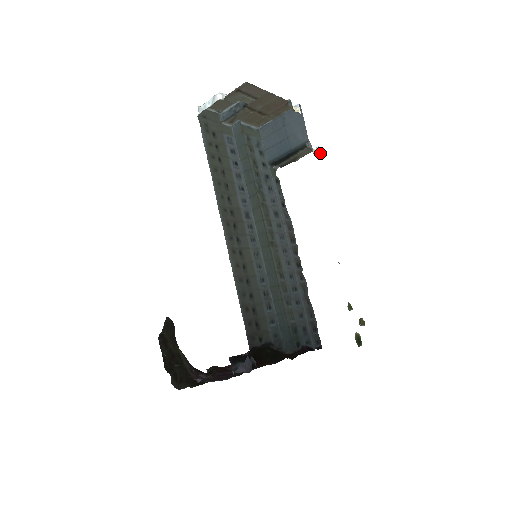
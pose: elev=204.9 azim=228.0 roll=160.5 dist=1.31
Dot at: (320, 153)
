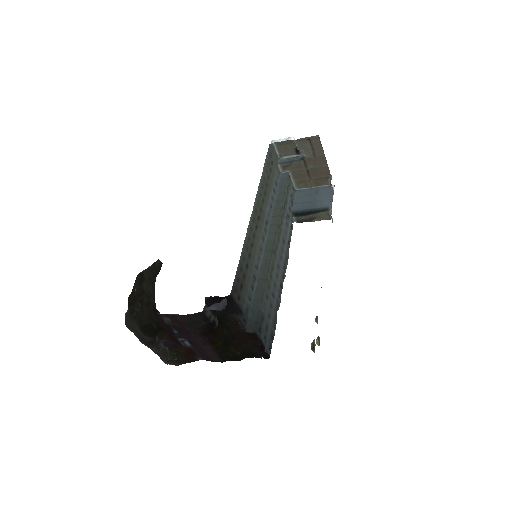
Dot at: occluded
